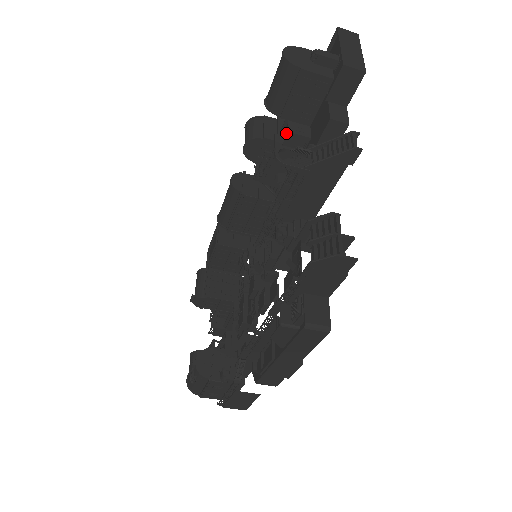
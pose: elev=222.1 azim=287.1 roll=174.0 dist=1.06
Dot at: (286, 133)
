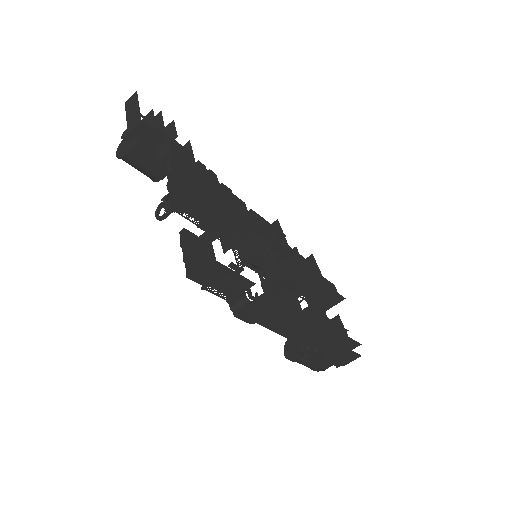
Dot at: occluded
